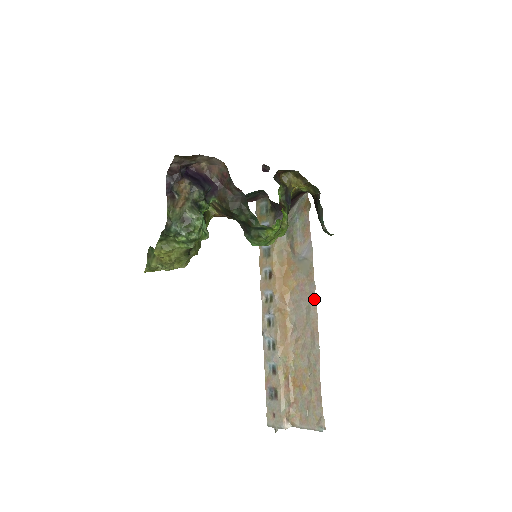
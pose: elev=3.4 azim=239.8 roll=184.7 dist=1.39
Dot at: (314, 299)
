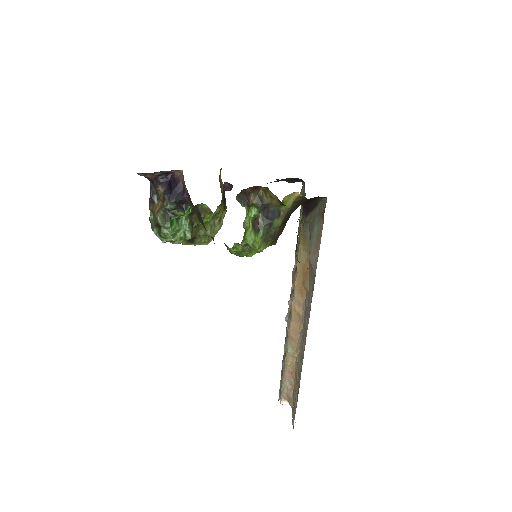
Dot at: (309, 316)
